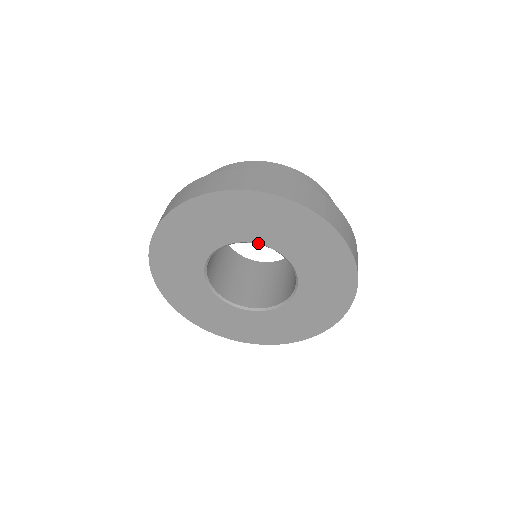
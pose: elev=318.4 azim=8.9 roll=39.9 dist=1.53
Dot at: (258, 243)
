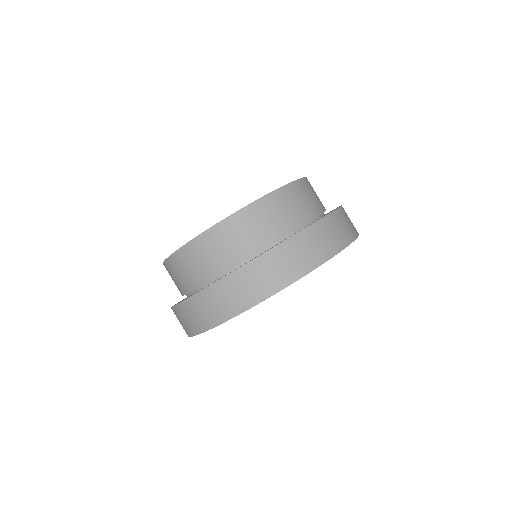
Dot at: occluded
